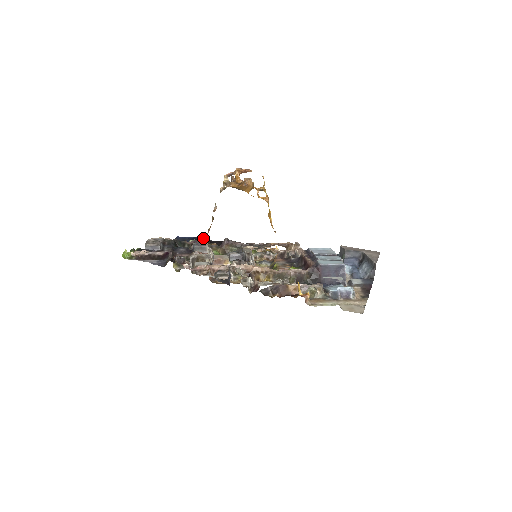
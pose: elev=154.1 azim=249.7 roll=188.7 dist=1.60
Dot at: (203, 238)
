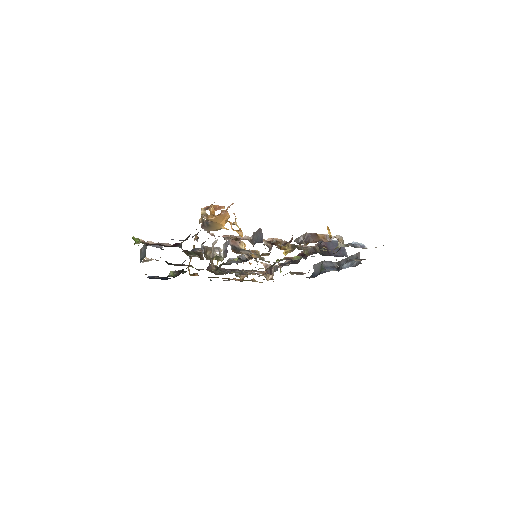
Dot at: occluded
